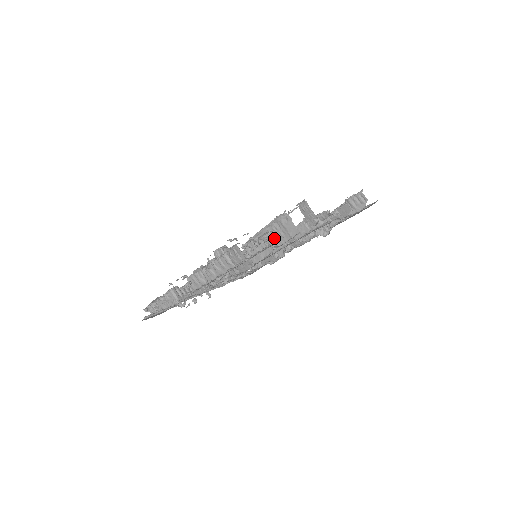
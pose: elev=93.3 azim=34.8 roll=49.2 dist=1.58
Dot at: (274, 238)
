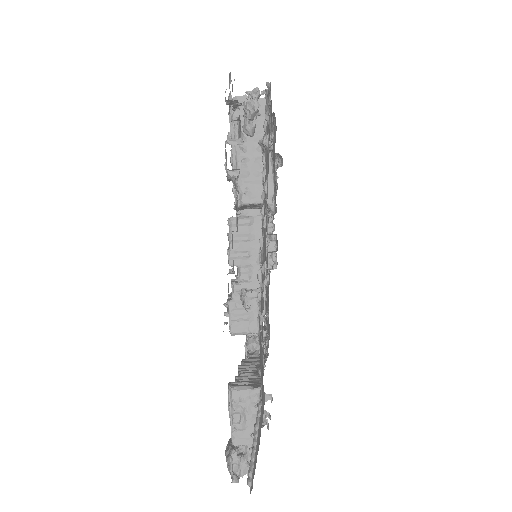
Dot at: (255, 143)
